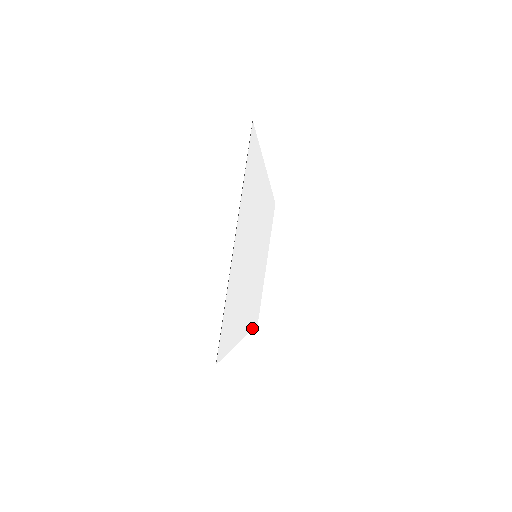
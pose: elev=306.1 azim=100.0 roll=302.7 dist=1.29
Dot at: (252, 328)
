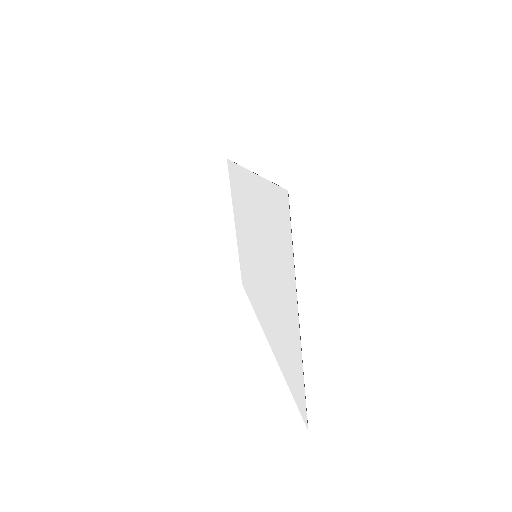
Dot at: (251, 303)
